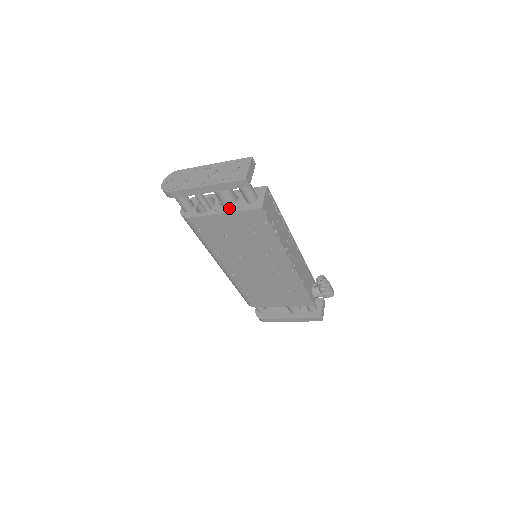
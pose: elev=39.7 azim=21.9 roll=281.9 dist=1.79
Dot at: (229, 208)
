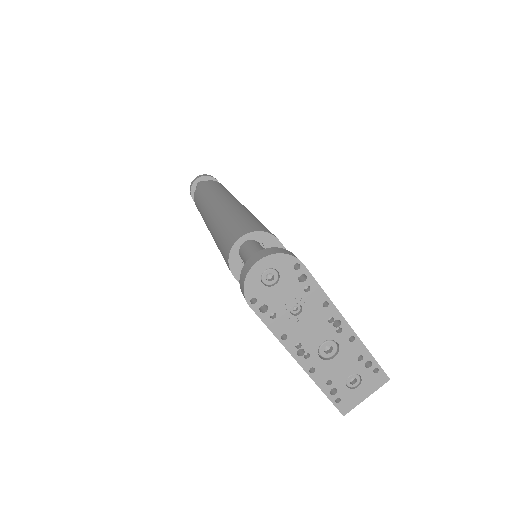
Dot at: occluded
